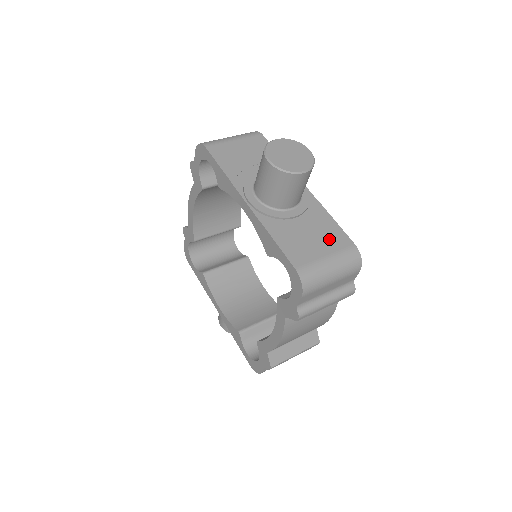
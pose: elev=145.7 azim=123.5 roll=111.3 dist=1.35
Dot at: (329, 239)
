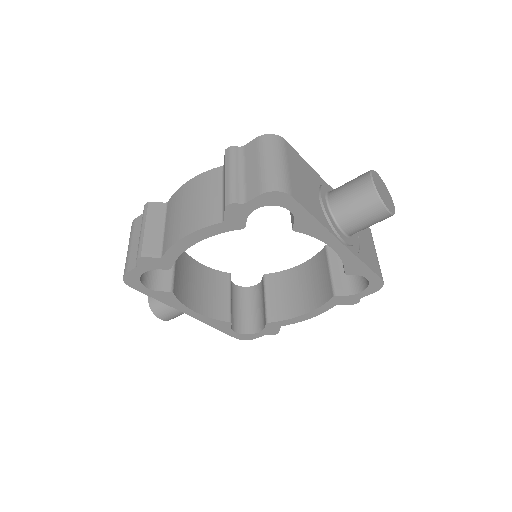
Dot at: (367, 236)
